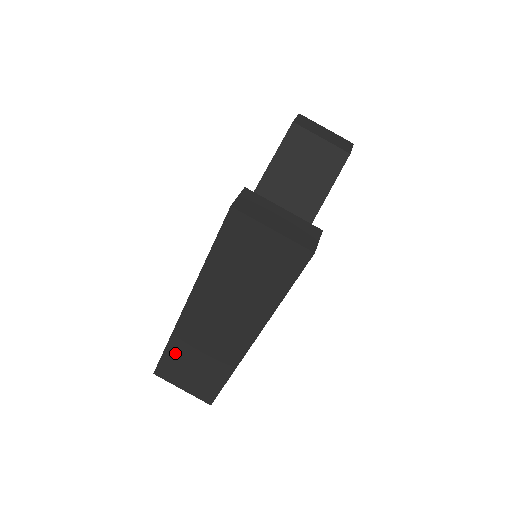
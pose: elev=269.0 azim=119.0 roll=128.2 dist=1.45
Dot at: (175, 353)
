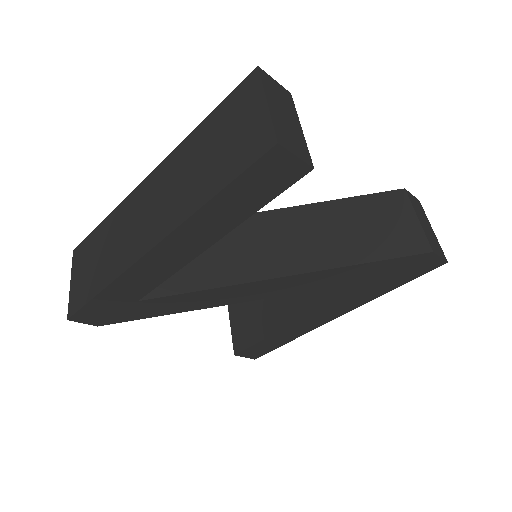
Dot at: (102, 232)
